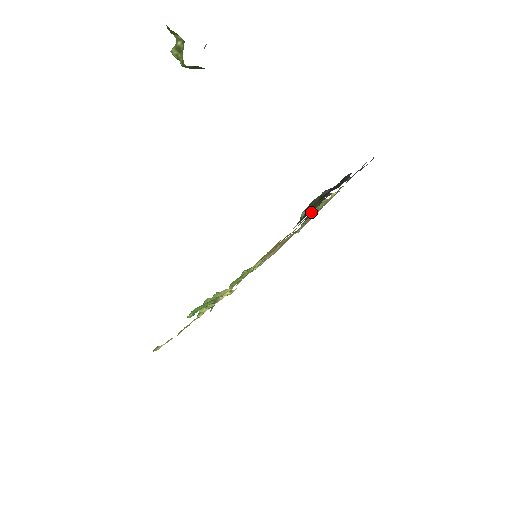
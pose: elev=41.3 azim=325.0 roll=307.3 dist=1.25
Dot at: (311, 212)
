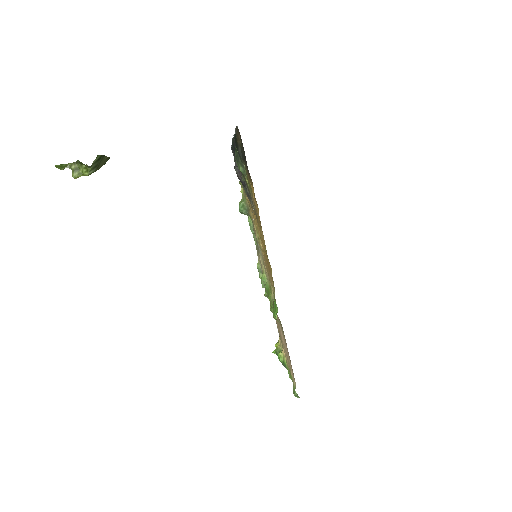
Dot at: (244, 188)
